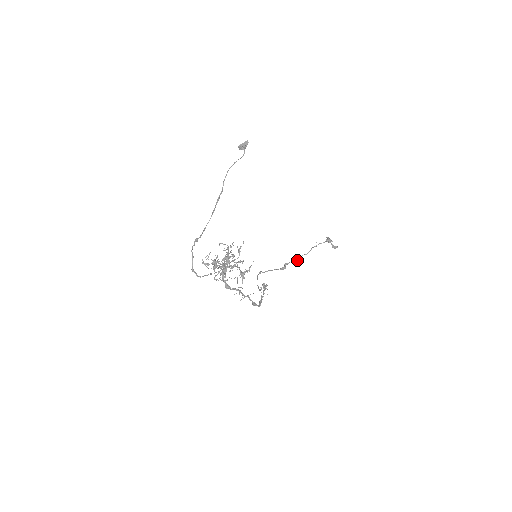
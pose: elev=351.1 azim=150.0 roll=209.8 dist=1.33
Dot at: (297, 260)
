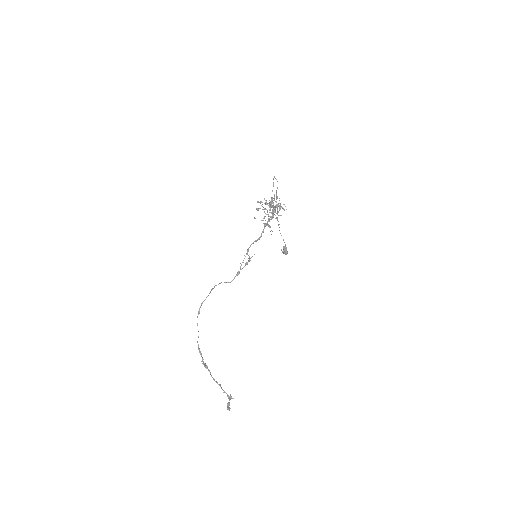
Dot at: (206, 365)
